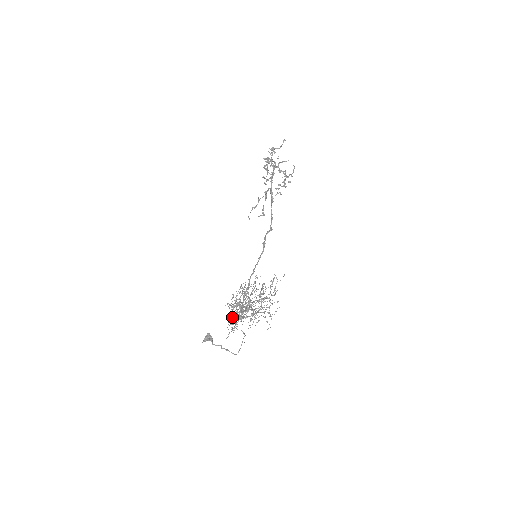
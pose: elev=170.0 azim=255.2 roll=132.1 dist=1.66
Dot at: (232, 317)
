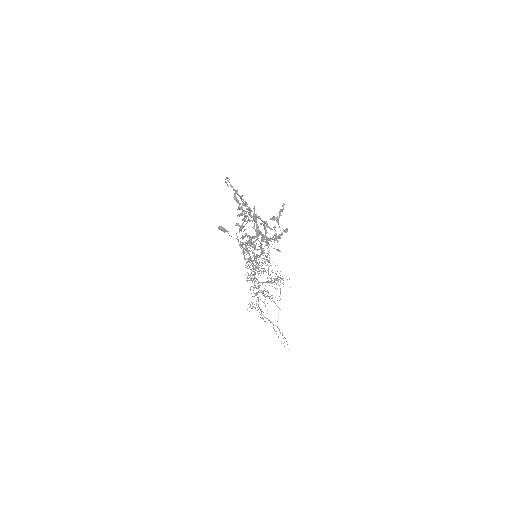
Dot at: (241, 237)
